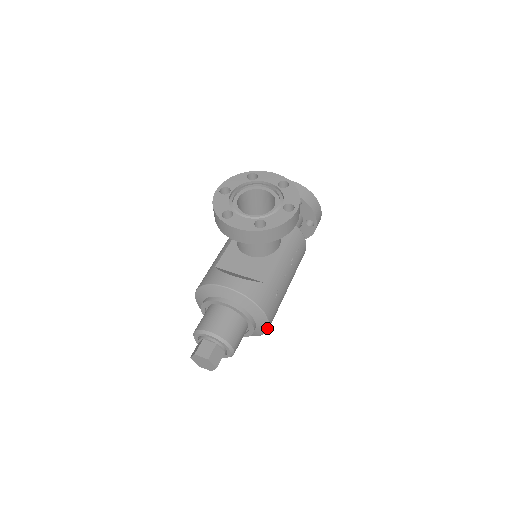
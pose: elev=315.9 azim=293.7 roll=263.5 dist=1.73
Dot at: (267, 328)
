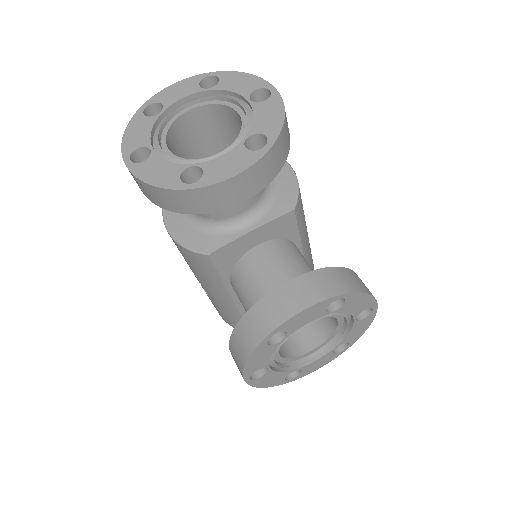
Dot at: occluded
